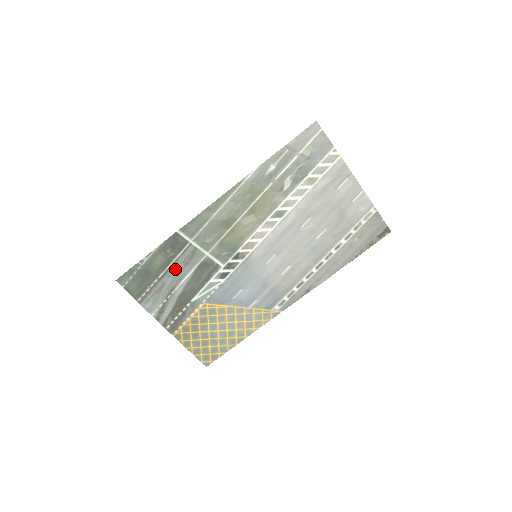
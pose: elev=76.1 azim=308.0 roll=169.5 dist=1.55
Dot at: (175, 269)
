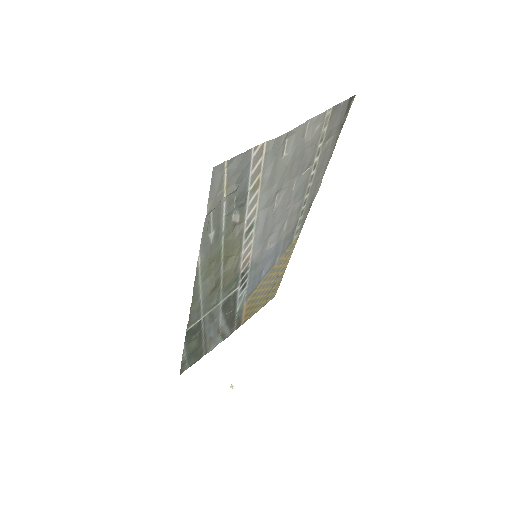
Dot at: (208, 329)
